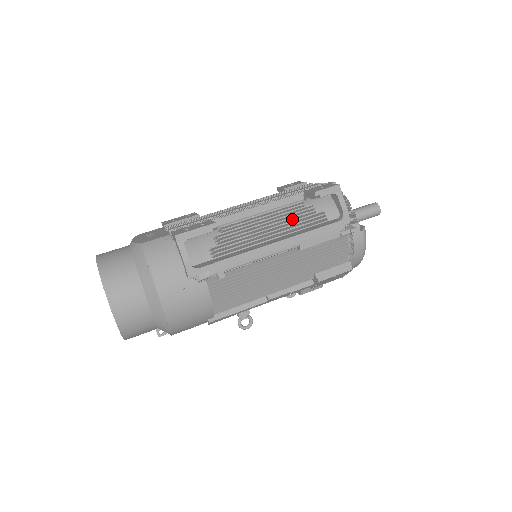
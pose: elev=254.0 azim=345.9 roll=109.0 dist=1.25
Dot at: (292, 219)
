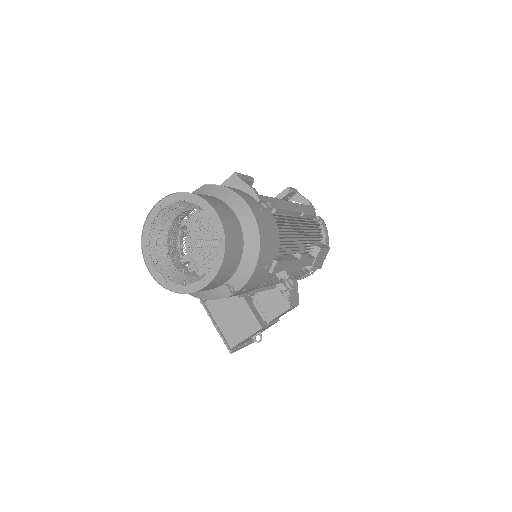
Dot at: occluded
